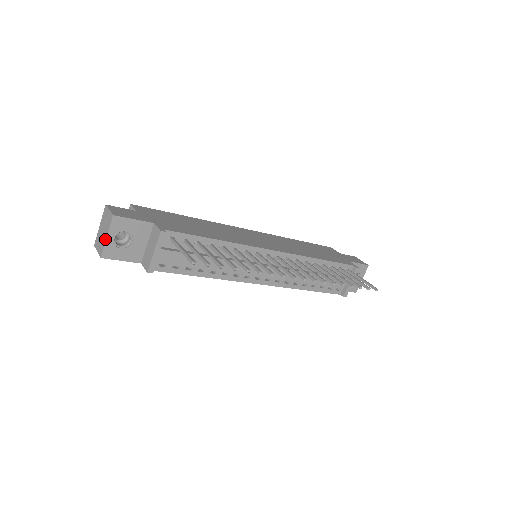
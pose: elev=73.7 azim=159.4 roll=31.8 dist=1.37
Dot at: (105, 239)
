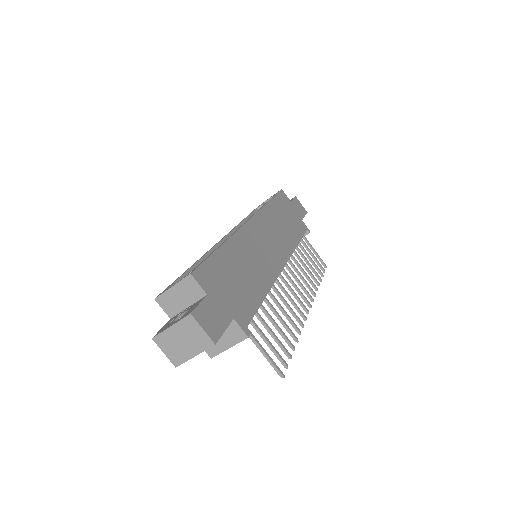
Dot at: (190, 357)
